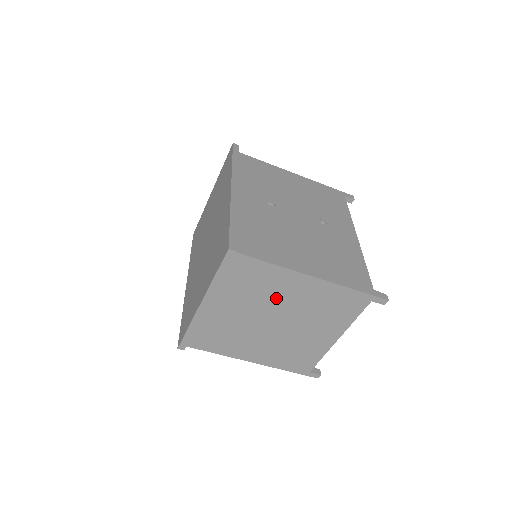
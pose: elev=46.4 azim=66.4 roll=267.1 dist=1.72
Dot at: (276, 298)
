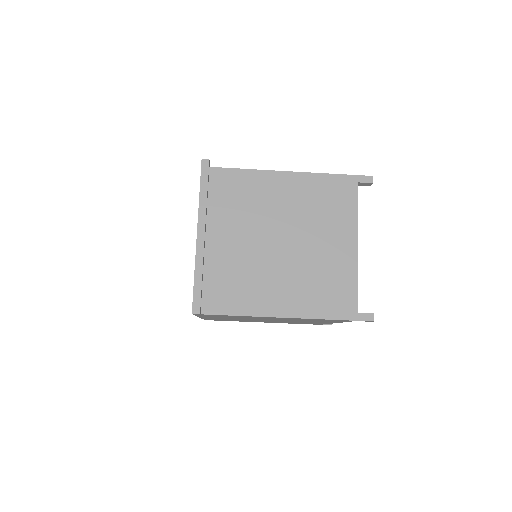
Dot at: (268, 209)
